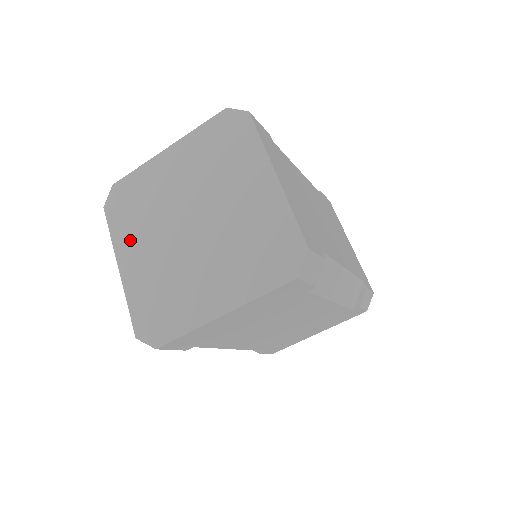
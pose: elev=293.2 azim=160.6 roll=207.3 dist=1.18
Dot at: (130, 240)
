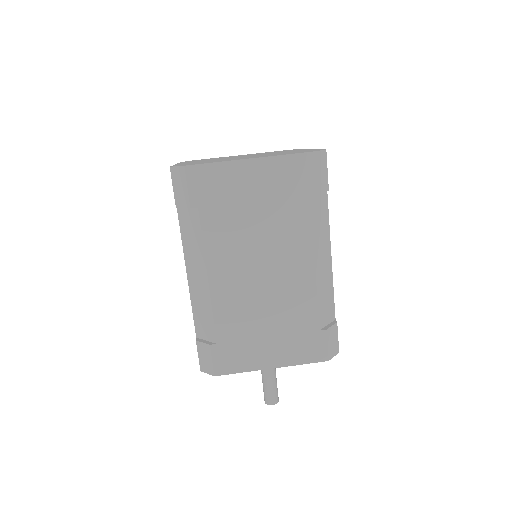
Dot at: occluded
